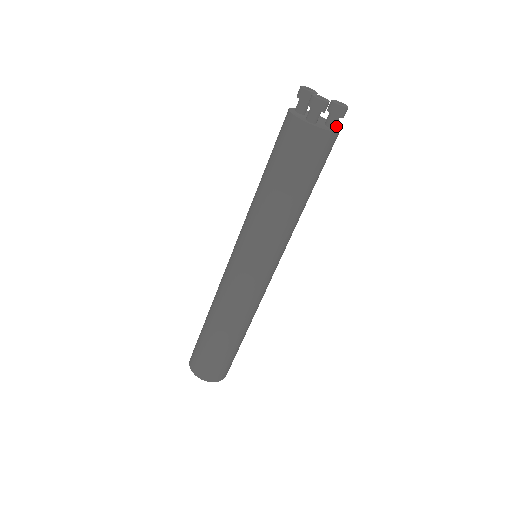
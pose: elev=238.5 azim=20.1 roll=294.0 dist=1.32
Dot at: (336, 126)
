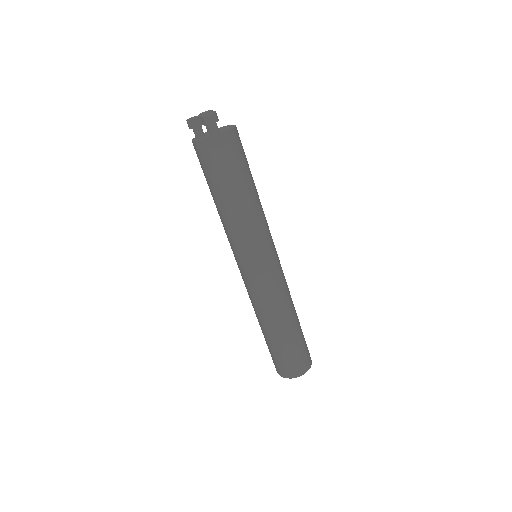
Dot at: (227, 130)
